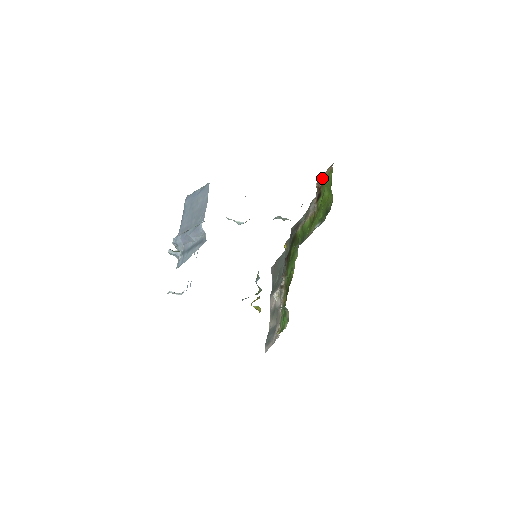
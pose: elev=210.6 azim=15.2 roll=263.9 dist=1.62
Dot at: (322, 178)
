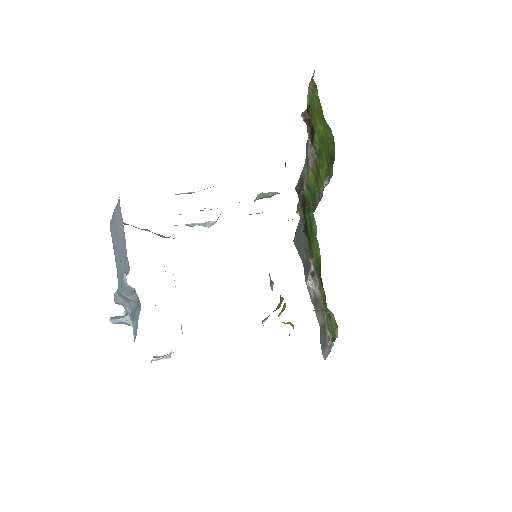
Dot at: occluded
